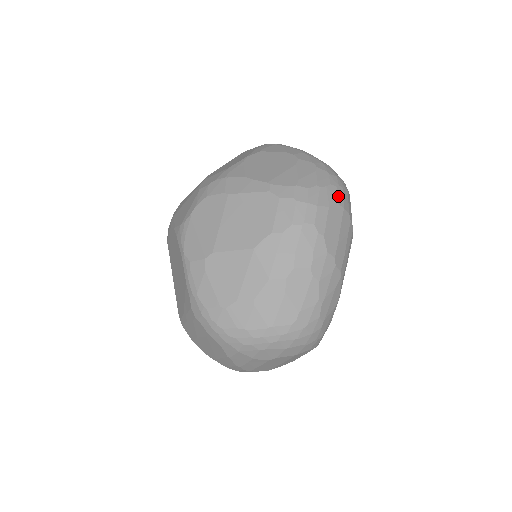
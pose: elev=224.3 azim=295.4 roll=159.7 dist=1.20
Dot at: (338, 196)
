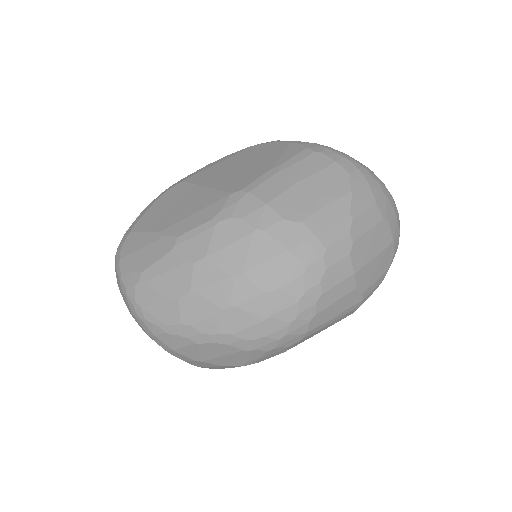
Dot at: occluded
